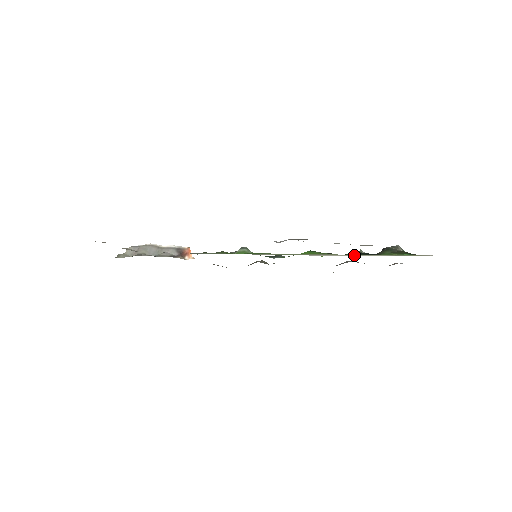
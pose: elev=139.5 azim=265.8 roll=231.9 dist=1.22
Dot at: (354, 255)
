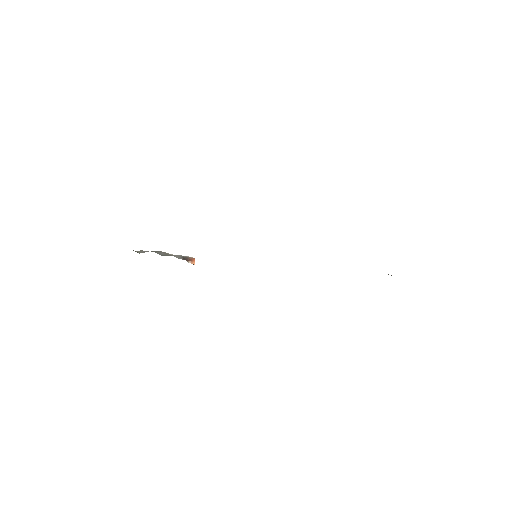
Dot at: occluded
